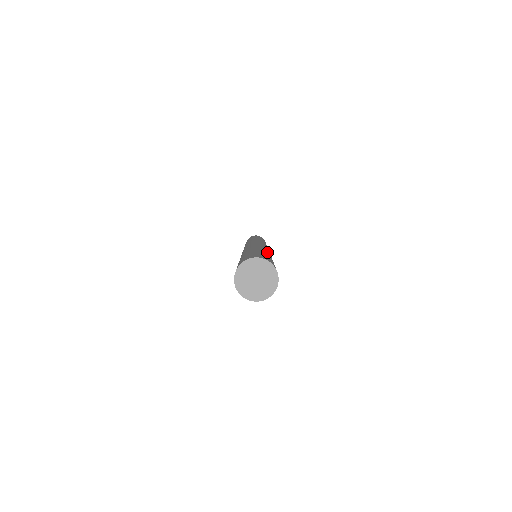
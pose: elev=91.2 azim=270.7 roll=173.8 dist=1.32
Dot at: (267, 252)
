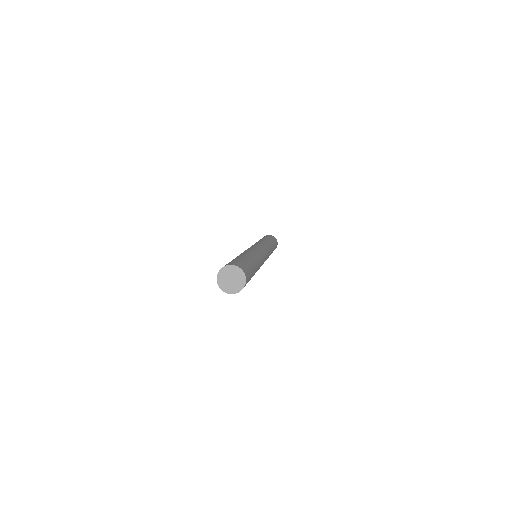
Dot at: (257, 264)
